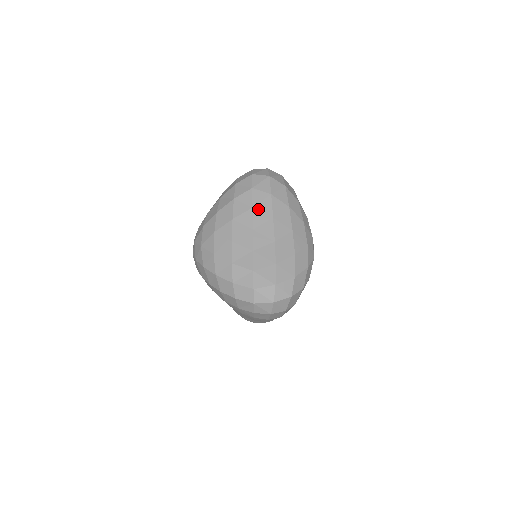
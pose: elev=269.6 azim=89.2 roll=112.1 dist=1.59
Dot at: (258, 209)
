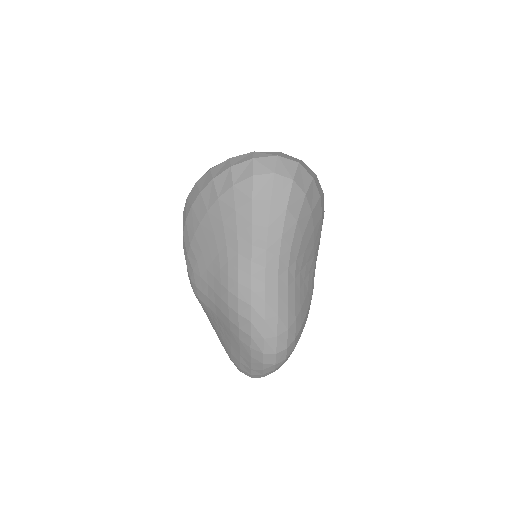
Dot at: occluded
